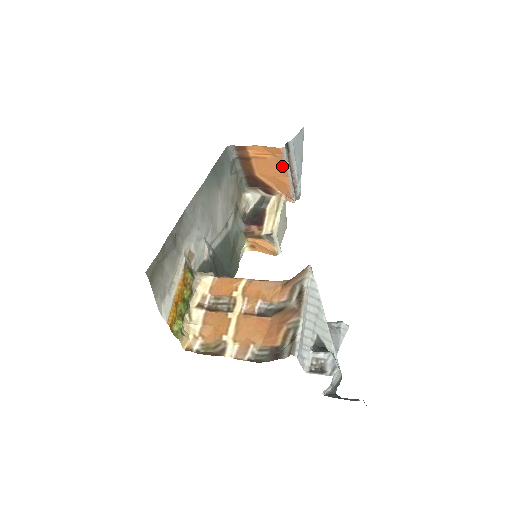
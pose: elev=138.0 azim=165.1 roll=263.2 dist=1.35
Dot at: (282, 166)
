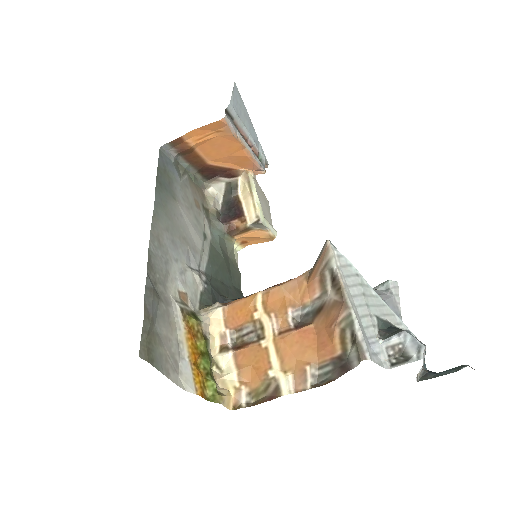
Dot at: (233, 139)
